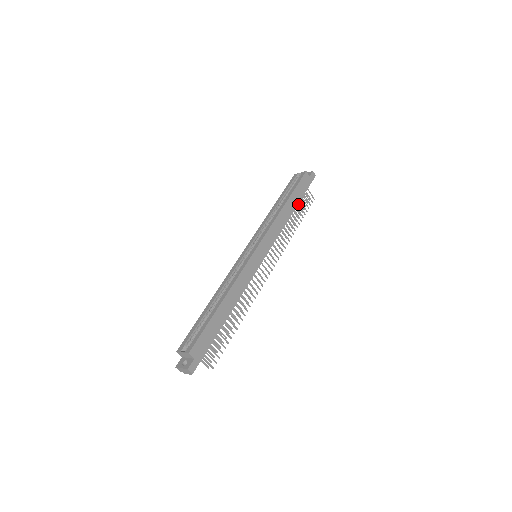
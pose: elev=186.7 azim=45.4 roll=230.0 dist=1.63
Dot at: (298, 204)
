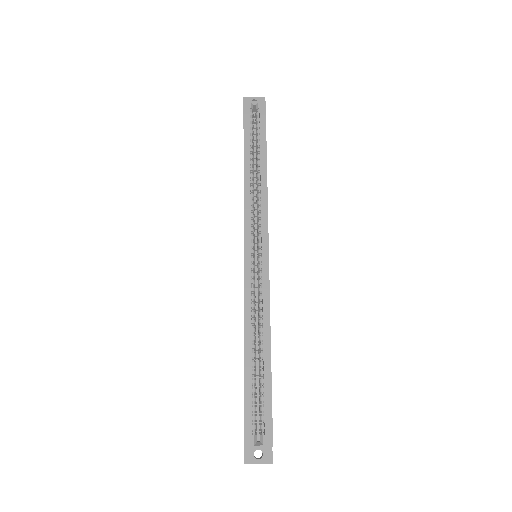
Dot at: occluded
